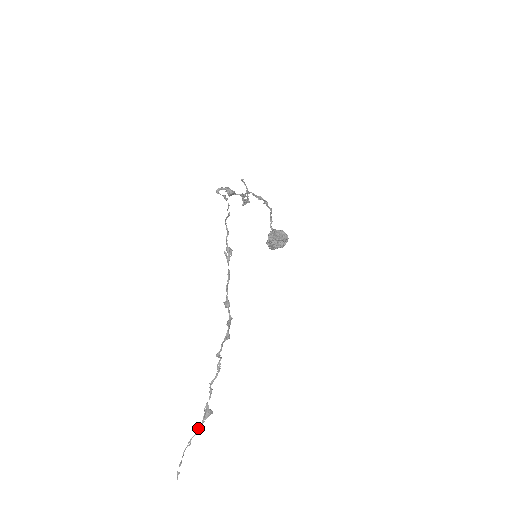
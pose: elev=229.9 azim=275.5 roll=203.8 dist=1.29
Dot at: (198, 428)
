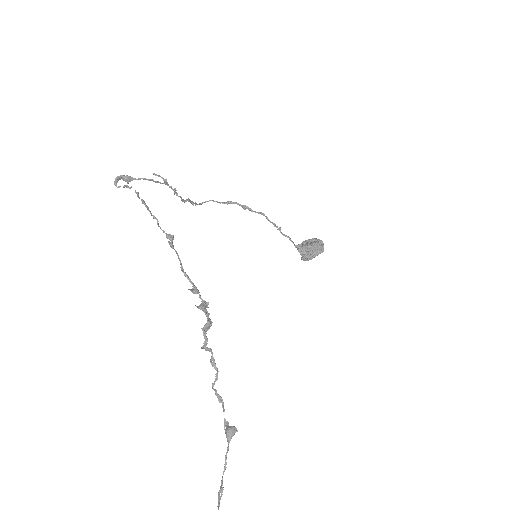
Dot at: (226, 459)
